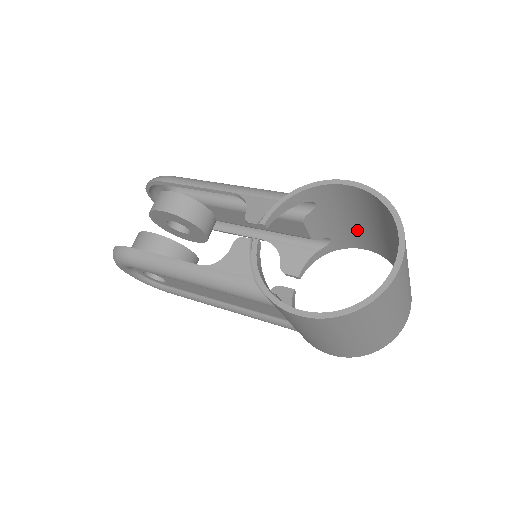
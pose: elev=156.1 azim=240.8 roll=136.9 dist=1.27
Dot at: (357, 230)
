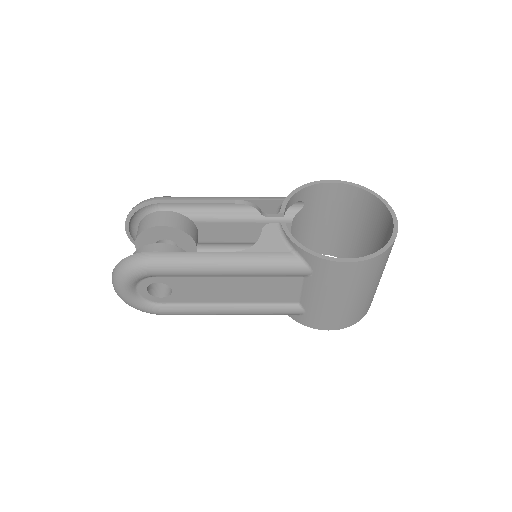
Dot at: (321, 232)
